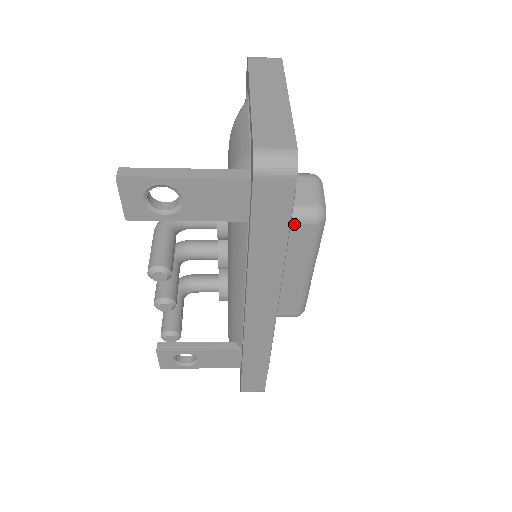
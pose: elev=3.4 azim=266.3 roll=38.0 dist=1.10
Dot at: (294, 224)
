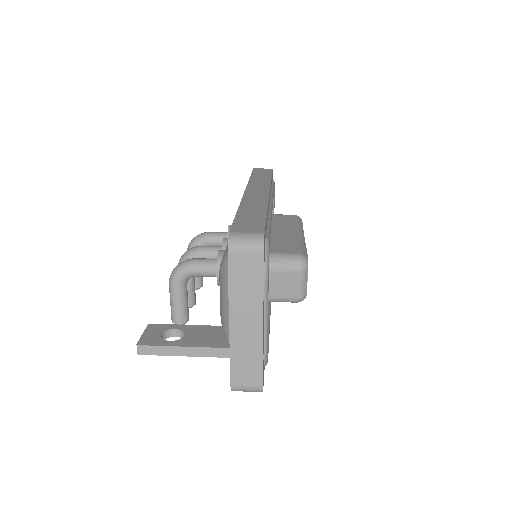
Dot at: occluded
